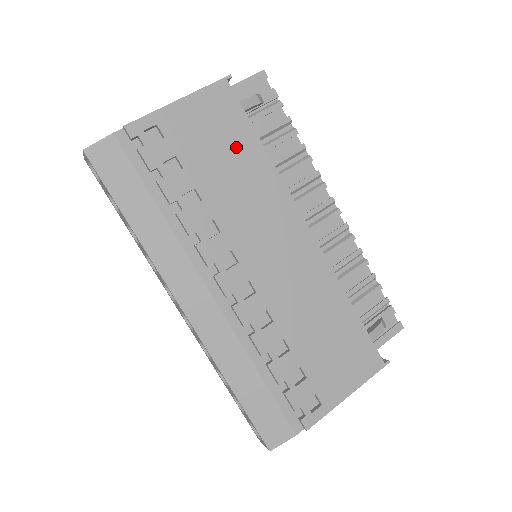
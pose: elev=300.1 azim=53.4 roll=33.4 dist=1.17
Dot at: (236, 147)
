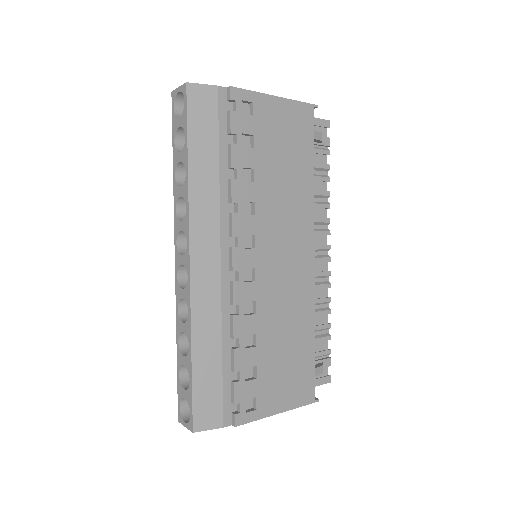
Dot at: (296, 159)
